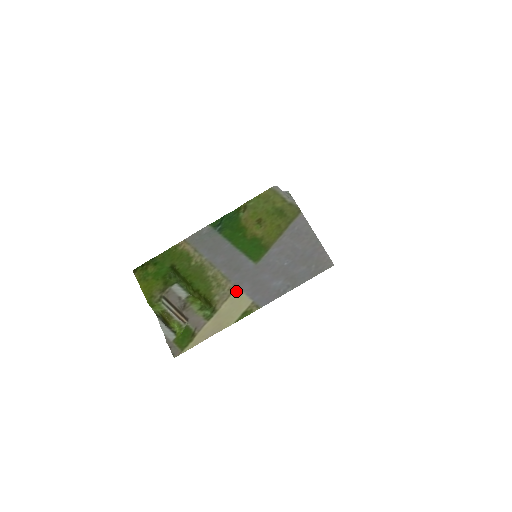
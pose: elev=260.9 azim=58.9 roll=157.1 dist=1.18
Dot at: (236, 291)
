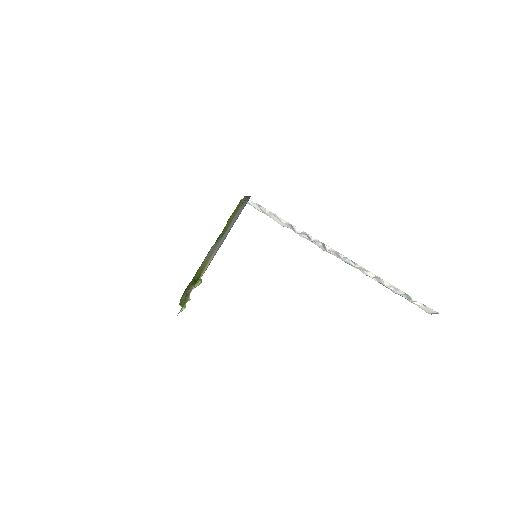
Dot at: (211, 257)
